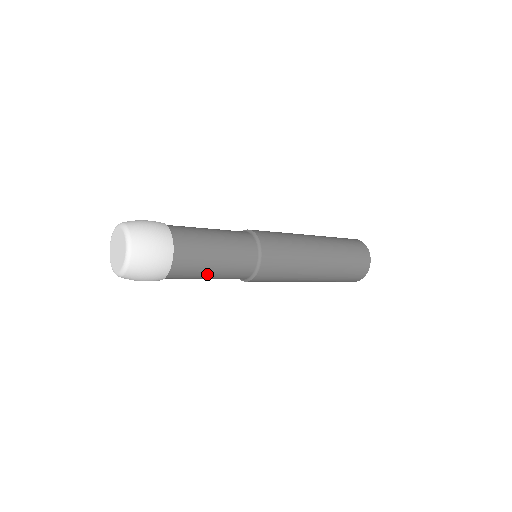
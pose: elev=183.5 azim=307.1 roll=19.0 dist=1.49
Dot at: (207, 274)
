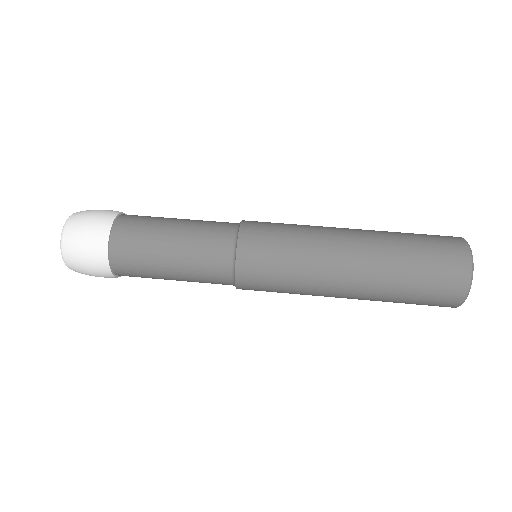
Dot at: (167, 278)
